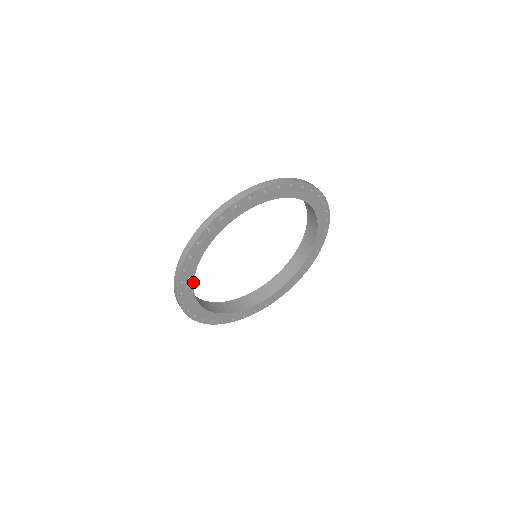
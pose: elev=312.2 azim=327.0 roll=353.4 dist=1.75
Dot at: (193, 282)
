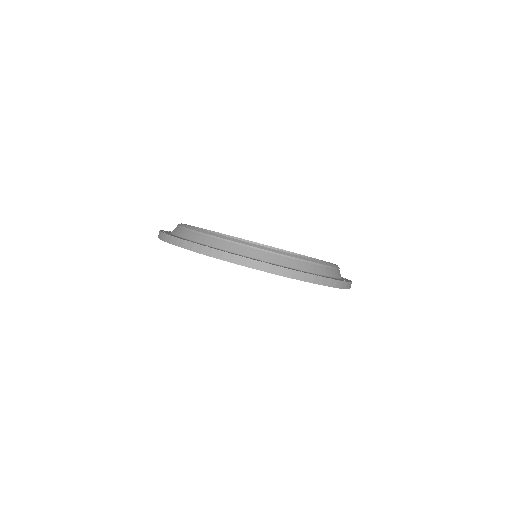
Dot at: occluded
